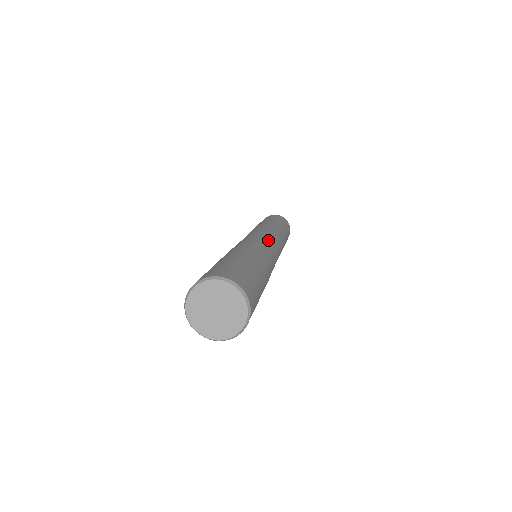
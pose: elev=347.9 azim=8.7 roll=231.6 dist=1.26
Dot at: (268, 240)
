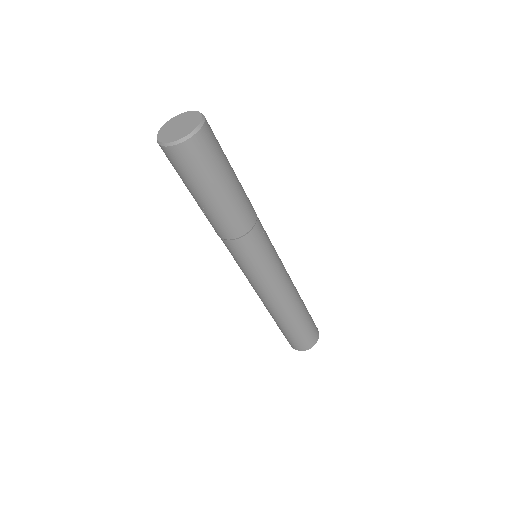
Dot at: occluded
